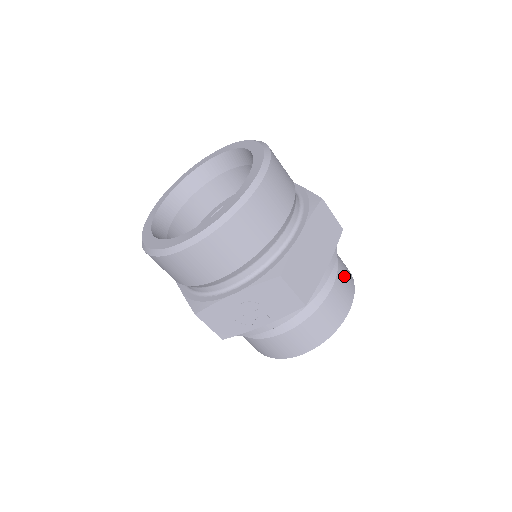
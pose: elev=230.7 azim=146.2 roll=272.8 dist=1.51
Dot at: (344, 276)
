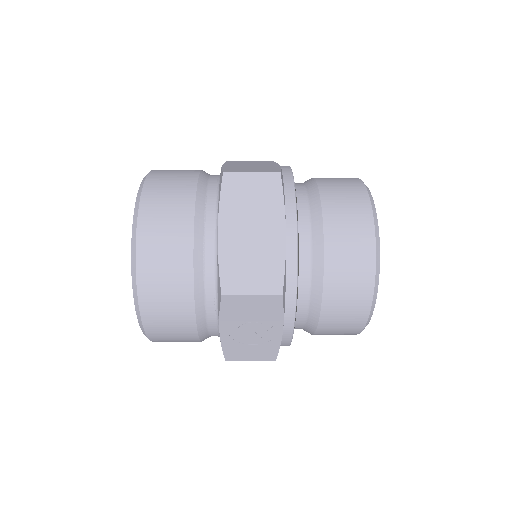
Dot at: (340, 207)
